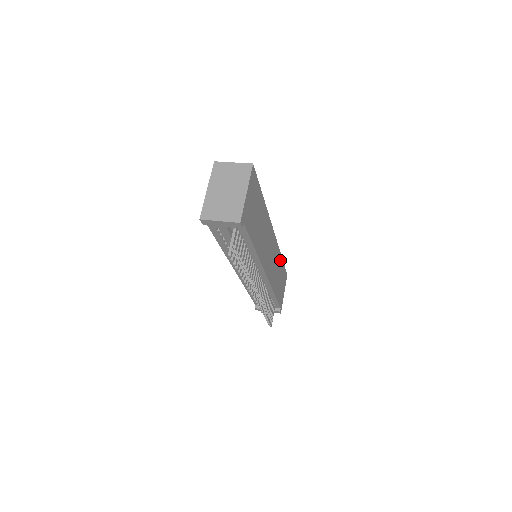
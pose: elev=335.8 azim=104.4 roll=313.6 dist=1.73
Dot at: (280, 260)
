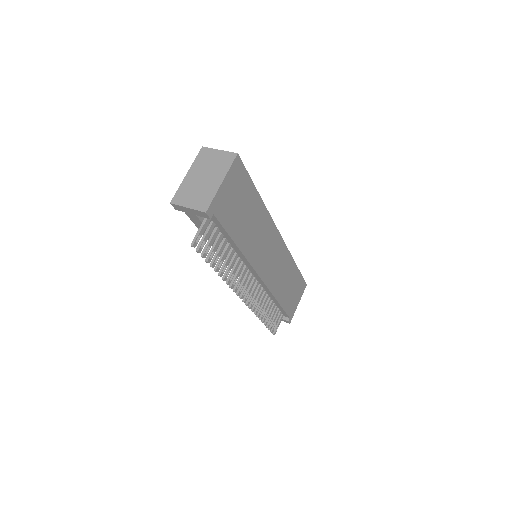
Dot at: (292, 266)
